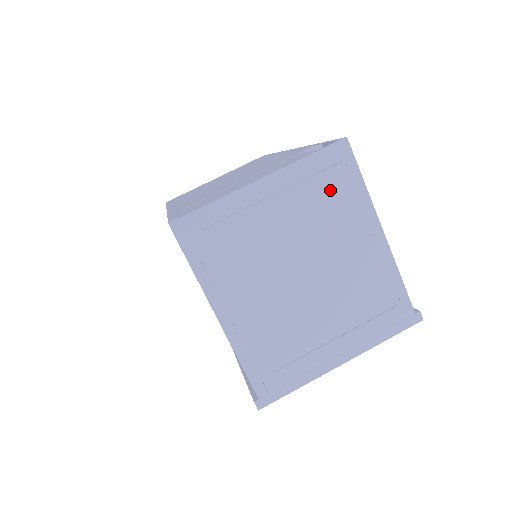
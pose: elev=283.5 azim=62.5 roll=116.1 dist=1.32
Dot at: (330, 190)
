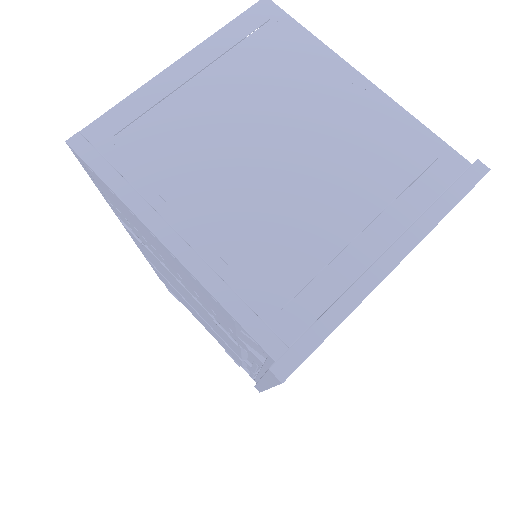
Dot at: (268, 51)
